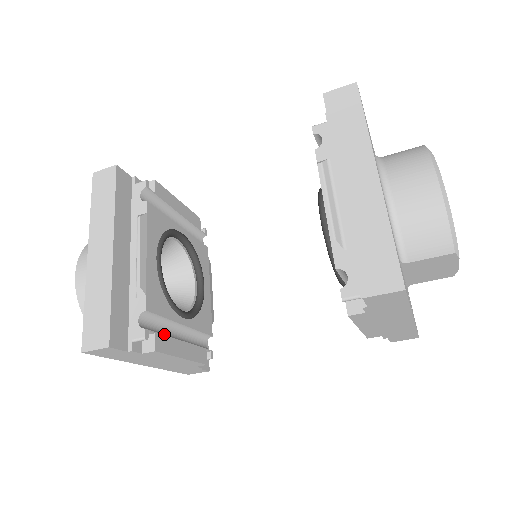
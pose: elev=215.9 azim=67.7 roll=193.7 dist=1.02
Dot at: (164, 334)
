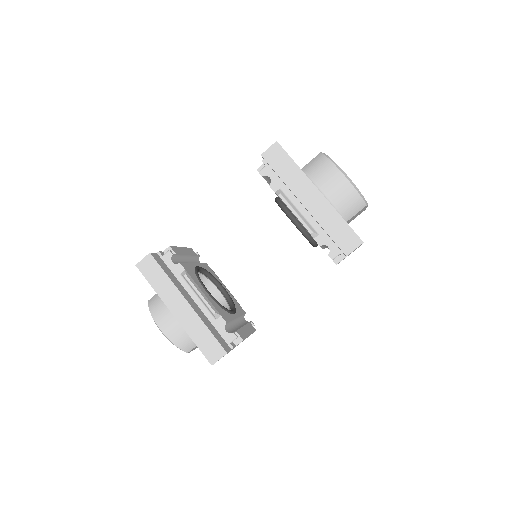
Dot at: (235, 329)
